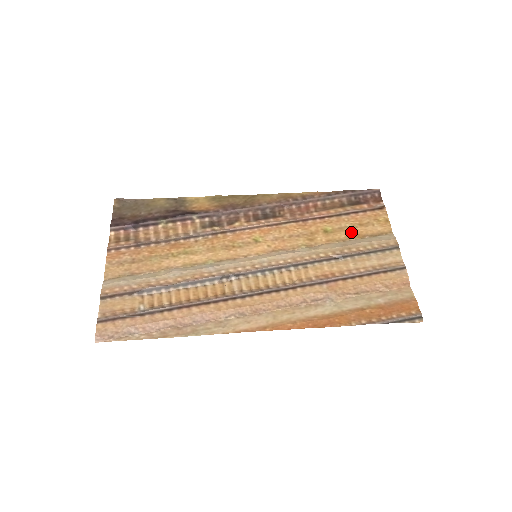
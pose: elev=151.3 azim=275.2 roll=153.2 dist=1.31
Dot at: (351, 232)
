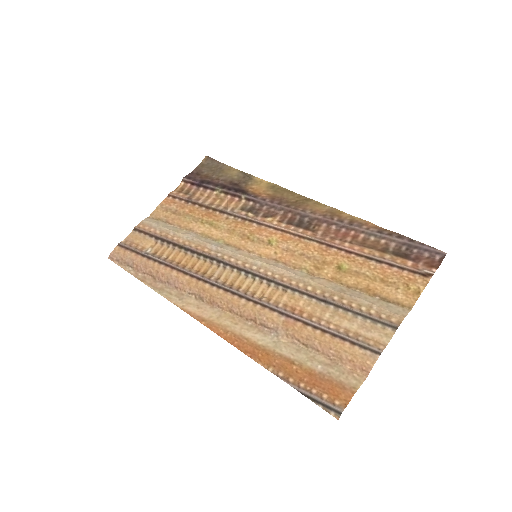
Dot at: (364, 282)
